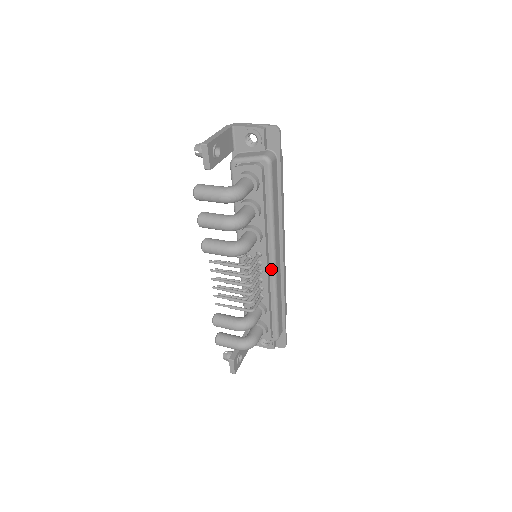
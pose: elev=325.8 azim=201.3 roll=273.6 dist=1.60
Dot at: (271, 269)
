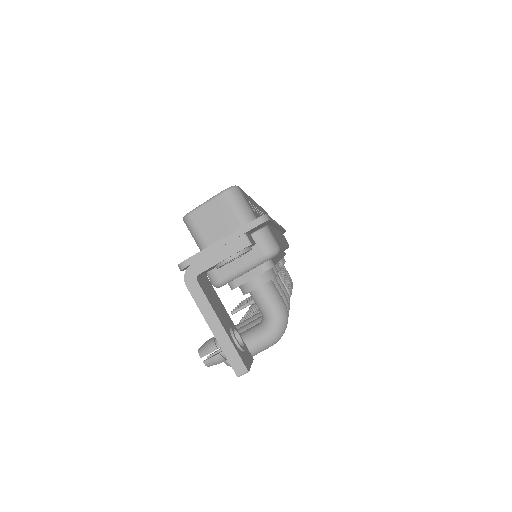
Dot at: occluded
